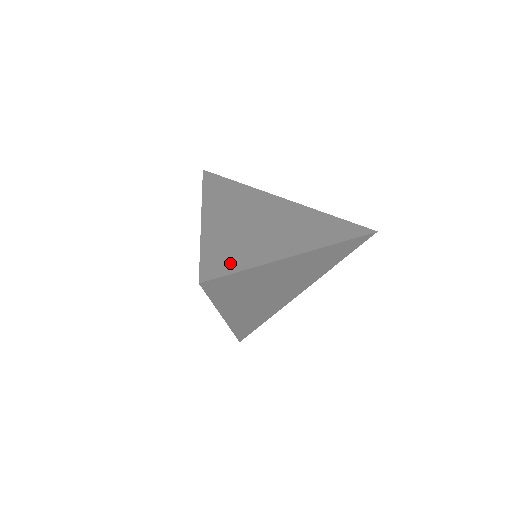
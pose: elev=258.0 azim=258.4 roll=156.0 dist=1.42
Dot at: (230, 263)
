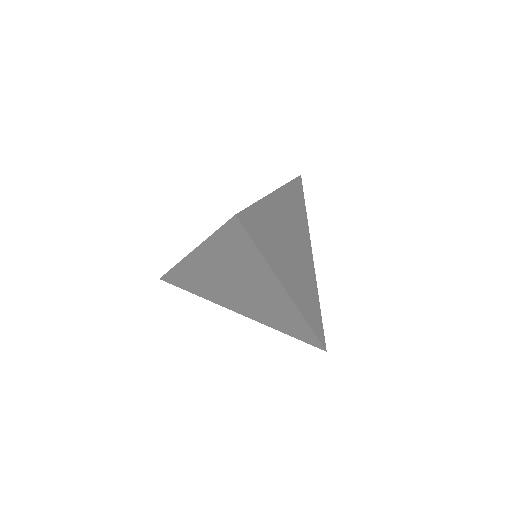
Dot at: occluded
